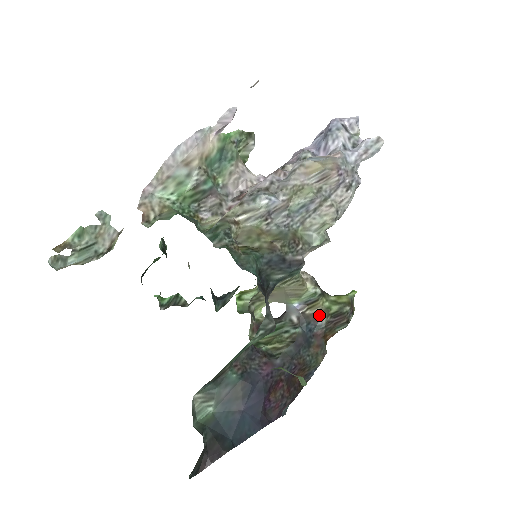
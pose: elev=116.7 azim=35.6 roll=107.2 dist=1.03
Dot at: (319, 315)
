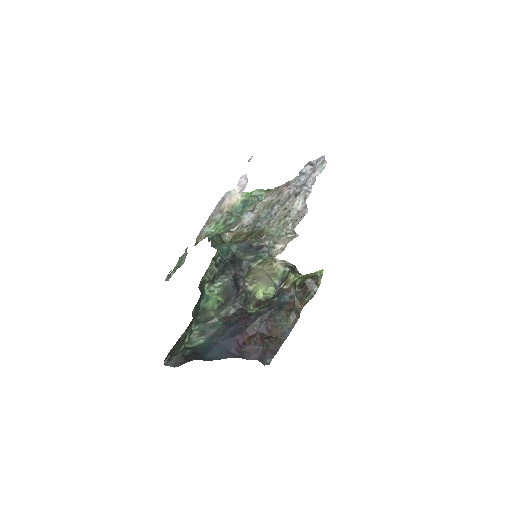
Dot at: (291, 288)
